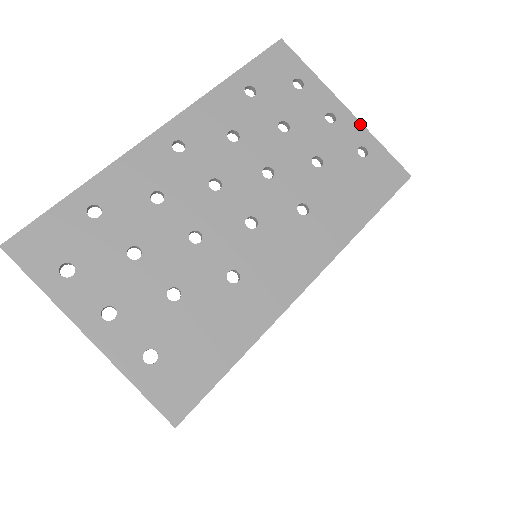
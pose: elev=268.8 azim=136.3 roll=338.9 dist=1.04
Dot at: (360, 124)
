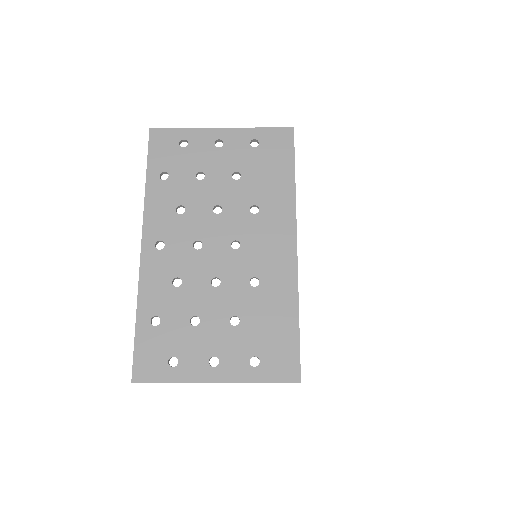
Dot at: (238, 129)
